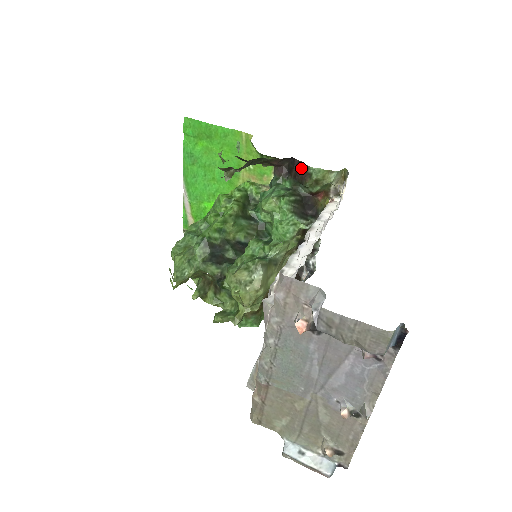
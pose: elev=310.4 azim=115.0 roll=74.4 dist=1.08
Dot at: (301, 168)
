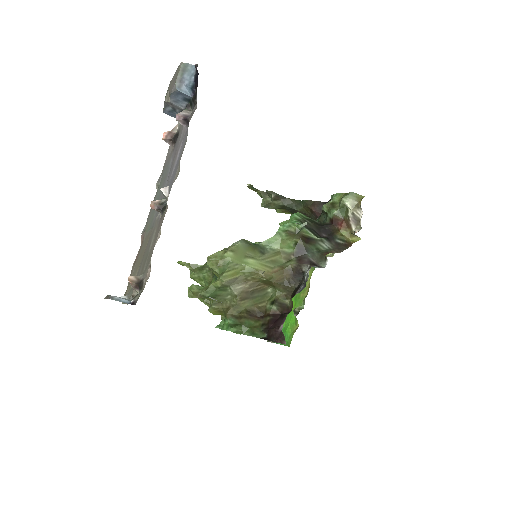
Dot at: occluded
